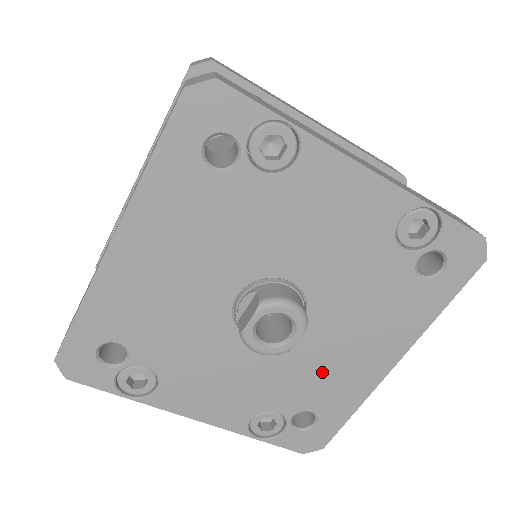
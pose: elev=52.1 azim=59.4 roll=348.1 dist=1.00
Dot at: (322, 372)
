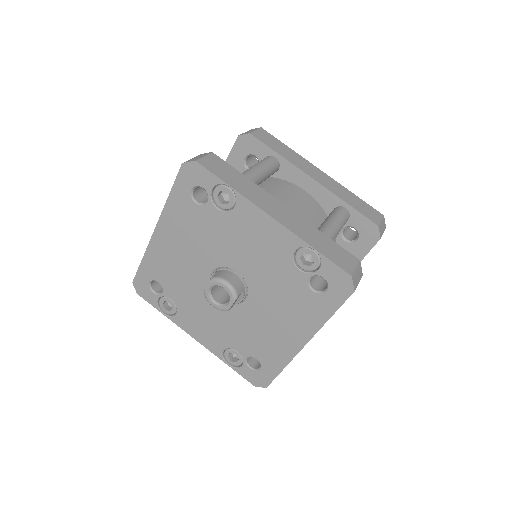
Dot at: (260, 334)
